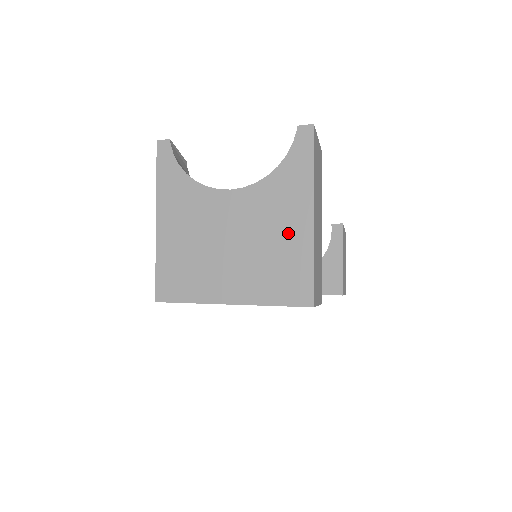
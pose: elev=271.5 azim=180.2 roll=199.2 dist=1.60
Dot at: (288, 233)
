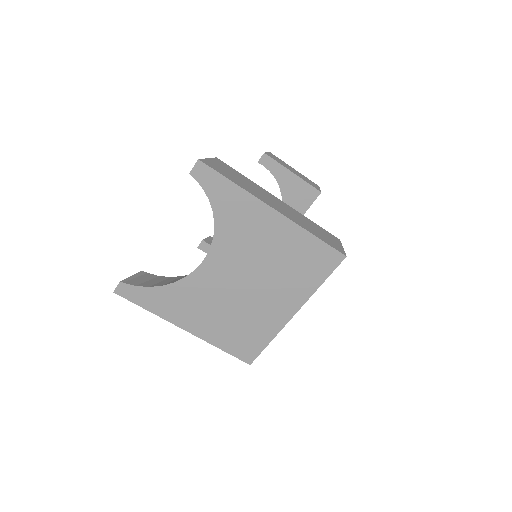
Dot at: (275, 239)
